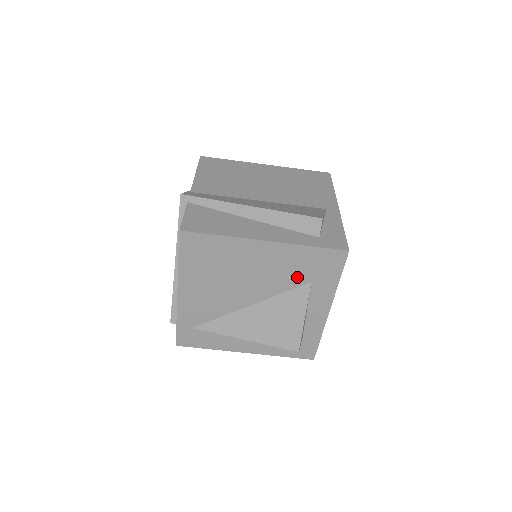
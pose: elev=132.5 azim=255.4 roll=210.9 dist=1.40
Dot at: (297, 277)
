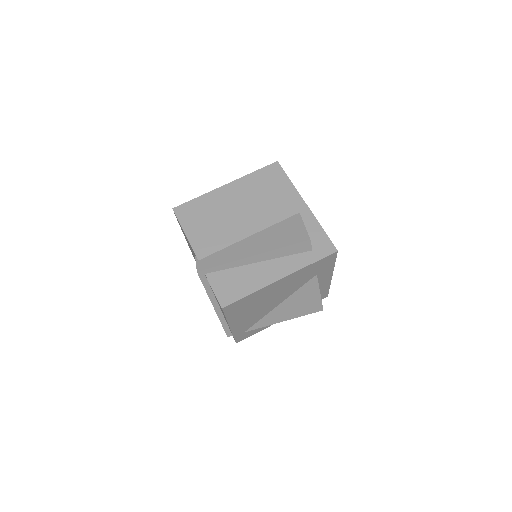
Dot at: (307, 278)
